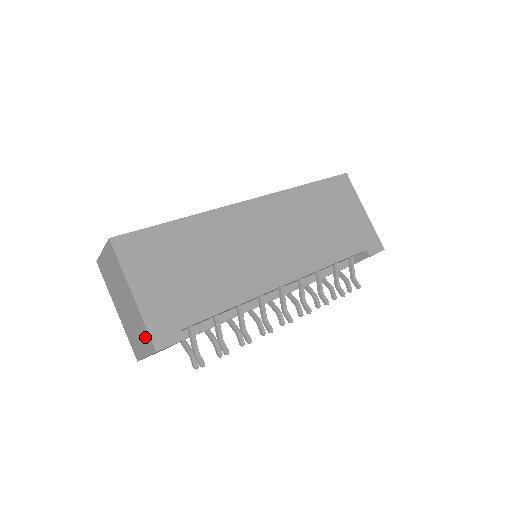
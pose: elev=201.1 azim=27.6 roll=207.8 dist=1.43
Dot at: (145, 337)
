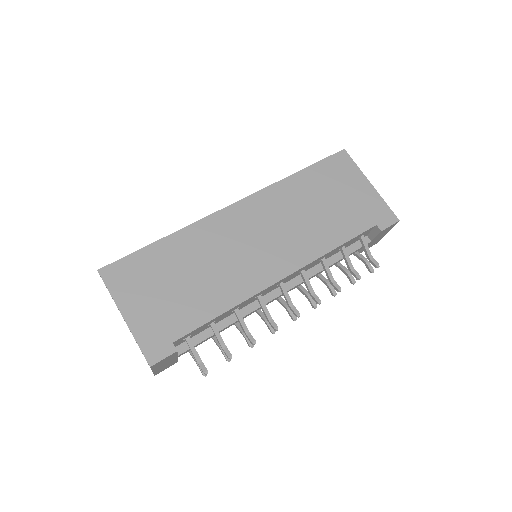
Dot at: occluded
